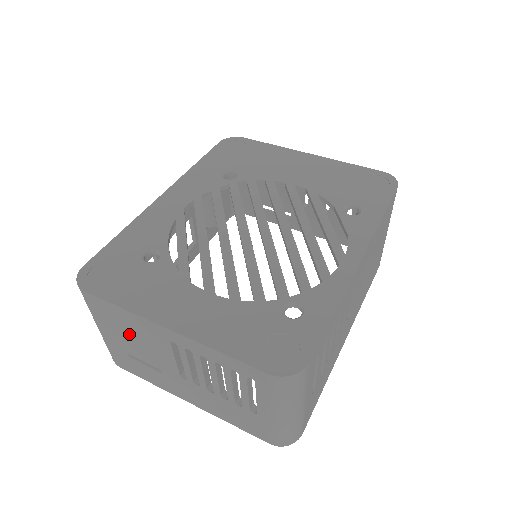
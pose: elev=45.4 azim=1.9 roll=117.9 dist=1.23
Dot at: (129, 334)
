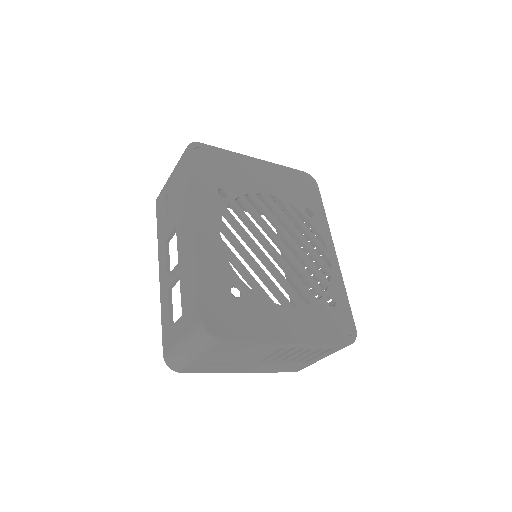
Dot at: (237, 353)
